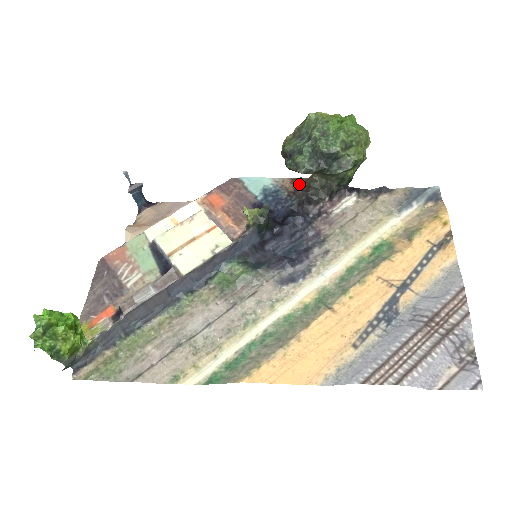
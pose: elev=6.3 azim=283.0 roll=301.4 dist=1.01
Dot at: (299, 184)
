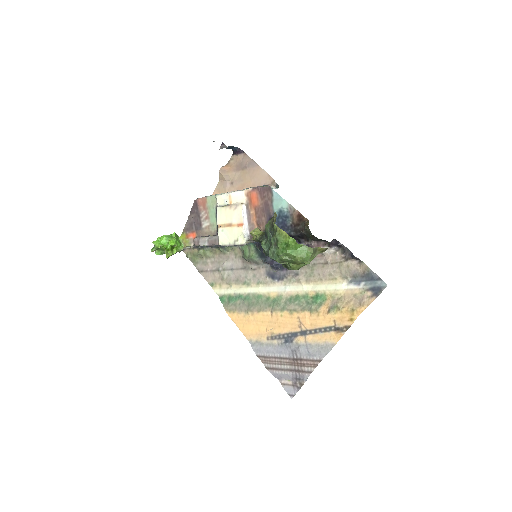
Dot at: (301, 221)
